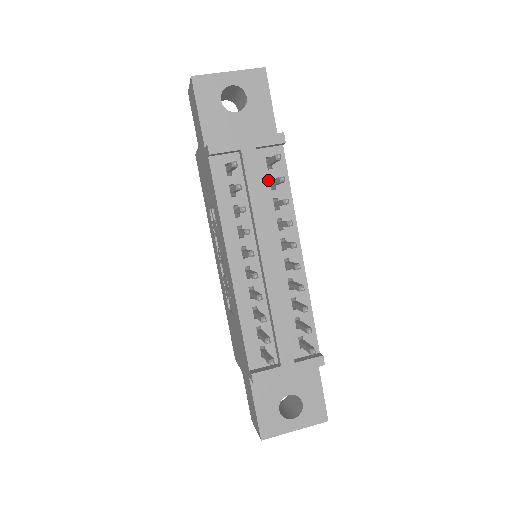
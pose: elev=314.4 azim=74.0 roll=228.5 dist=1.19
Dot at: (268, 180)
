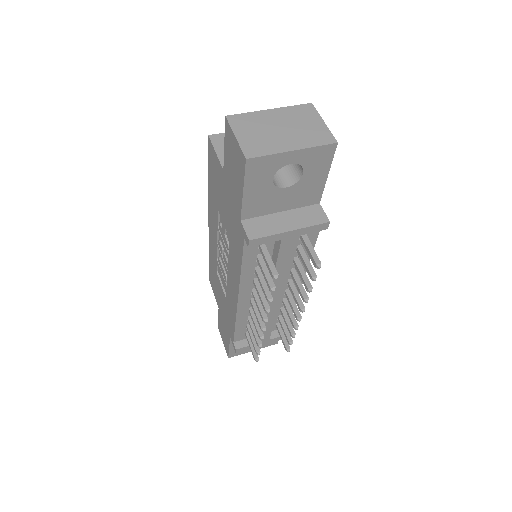
Dot at: (296, 246)
